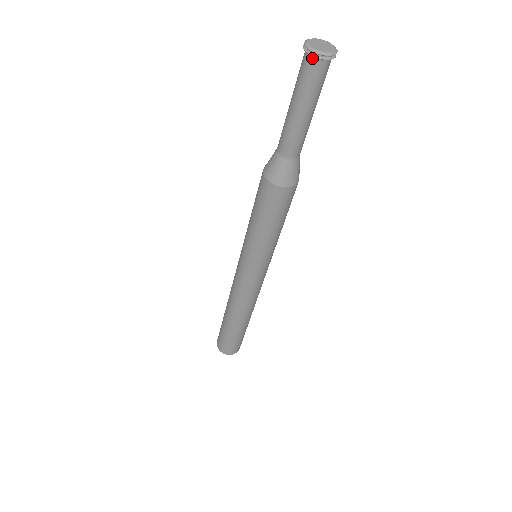
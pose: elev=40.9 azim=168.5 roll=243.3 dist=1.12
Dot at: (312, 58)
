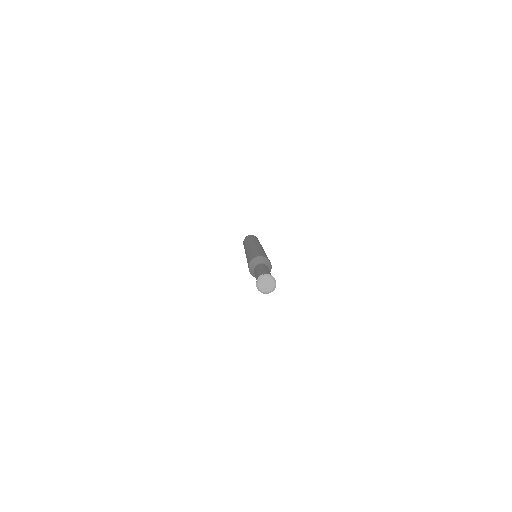
Dot at: (258, 284)
